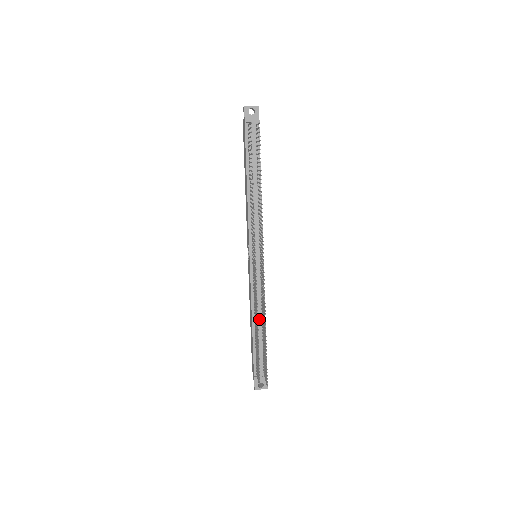
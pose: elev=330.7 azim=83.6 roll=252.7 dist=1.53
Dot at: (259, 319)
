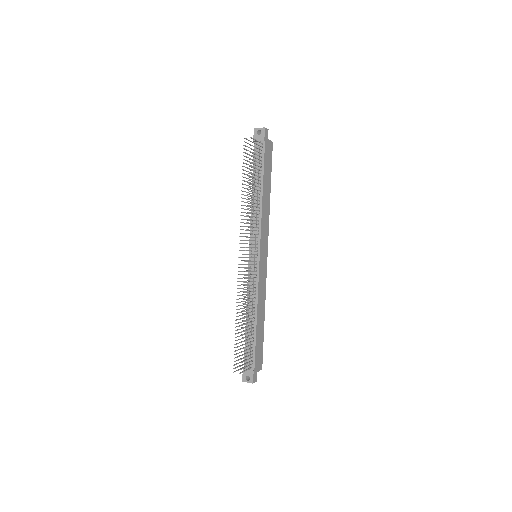
Dot at: (251, 313)
